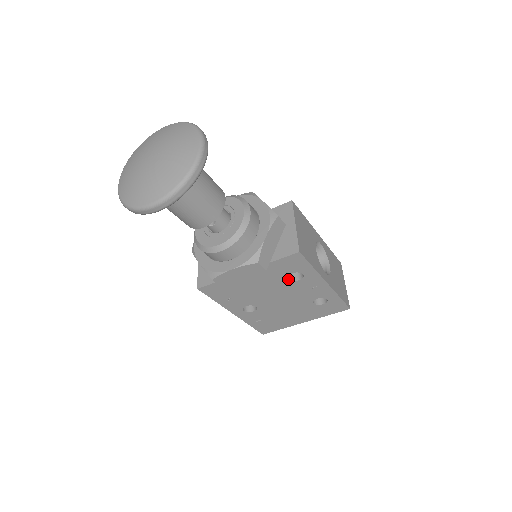
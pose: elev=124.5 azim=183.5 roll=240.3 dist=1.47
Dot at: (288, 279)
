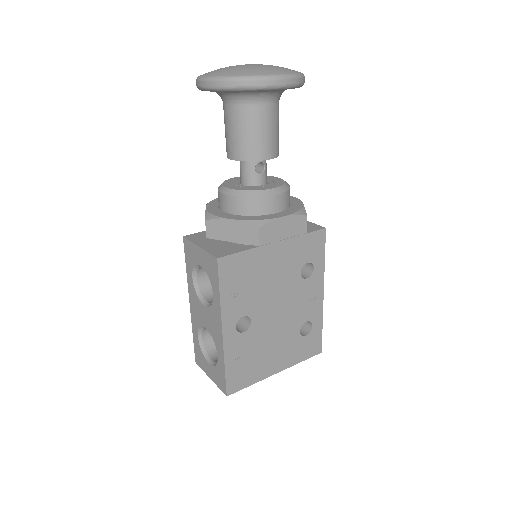
Dot at: (300, 273)
